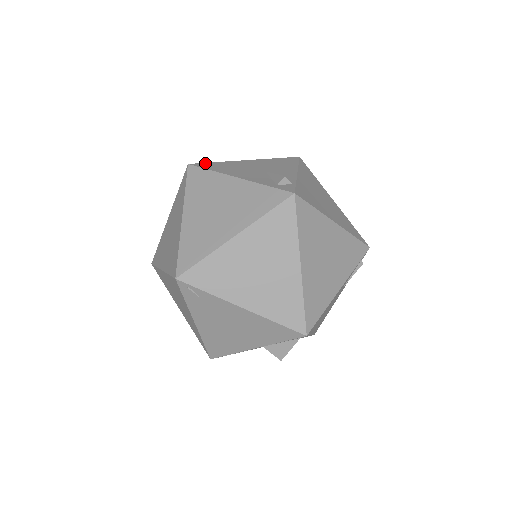
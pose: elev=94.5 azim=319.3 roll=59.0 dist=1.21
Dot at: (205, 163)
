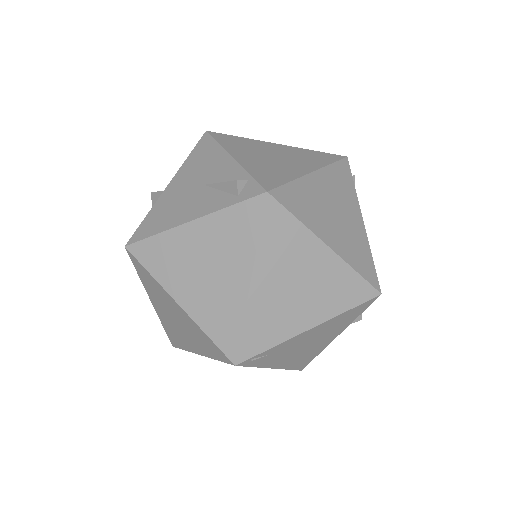
Dot at: (138, 229)
